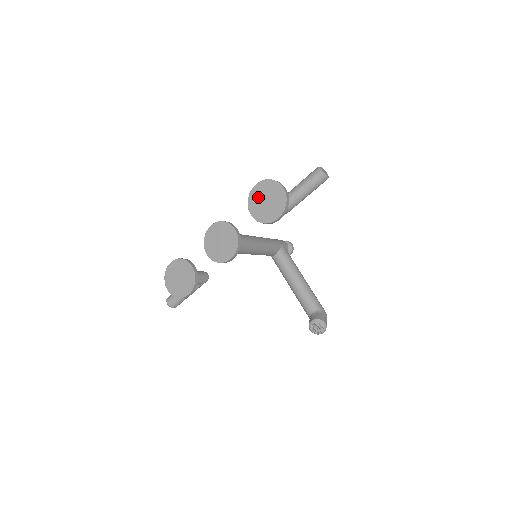
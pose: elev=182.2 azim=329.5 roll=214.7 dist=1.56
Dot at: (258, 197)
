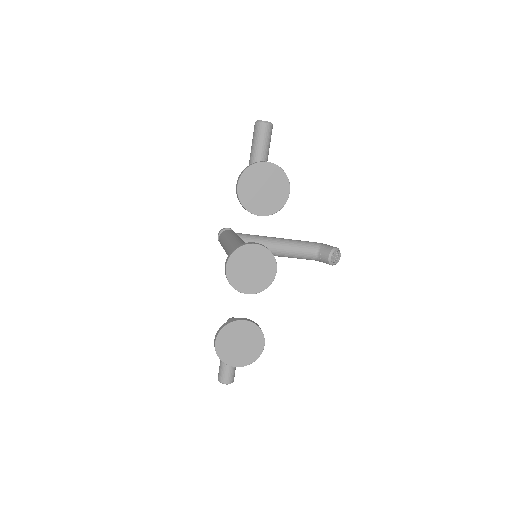
Dot at: (252, 194)
